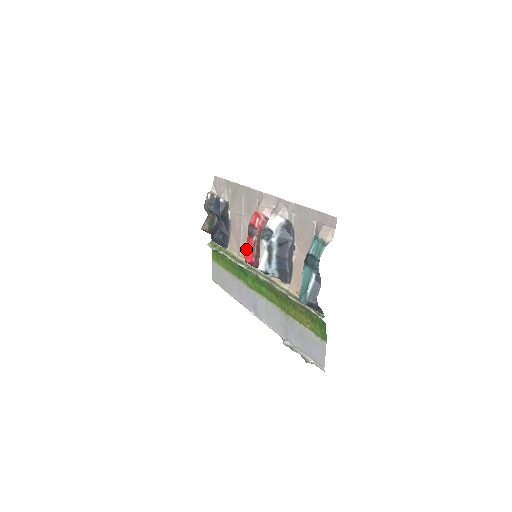
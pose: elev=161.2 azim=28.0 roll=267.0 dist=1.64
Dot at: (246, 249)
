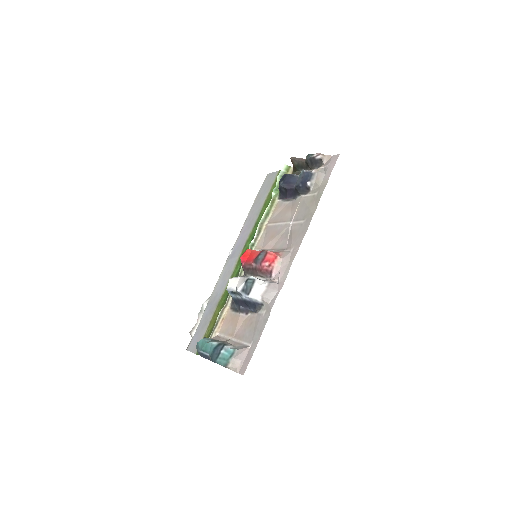
Dot at: (251, 252)
